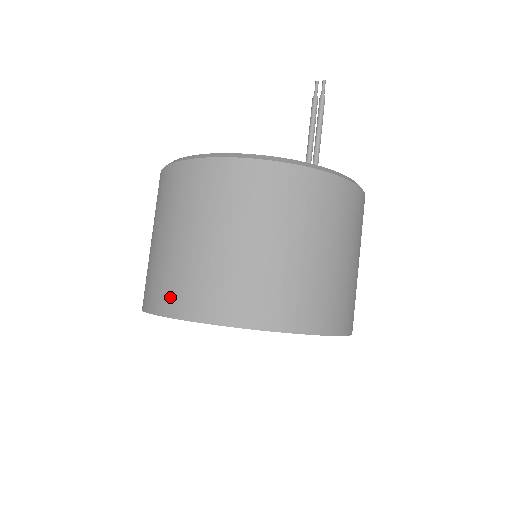
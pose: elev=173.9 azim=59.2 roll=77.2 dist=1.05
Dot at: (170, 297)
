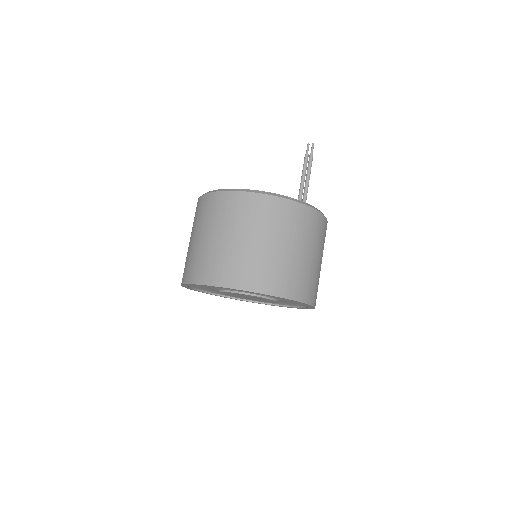
Dot at: (199, 272)
